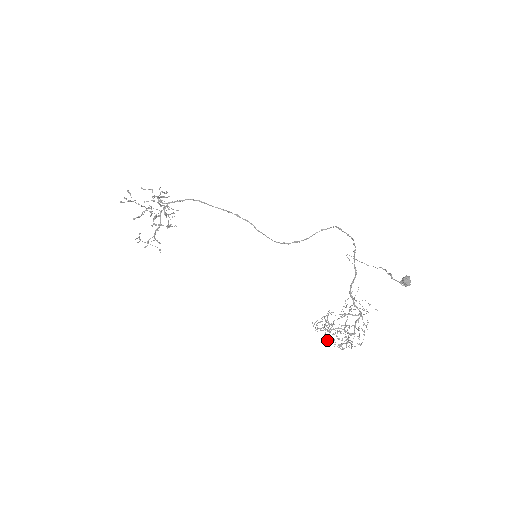
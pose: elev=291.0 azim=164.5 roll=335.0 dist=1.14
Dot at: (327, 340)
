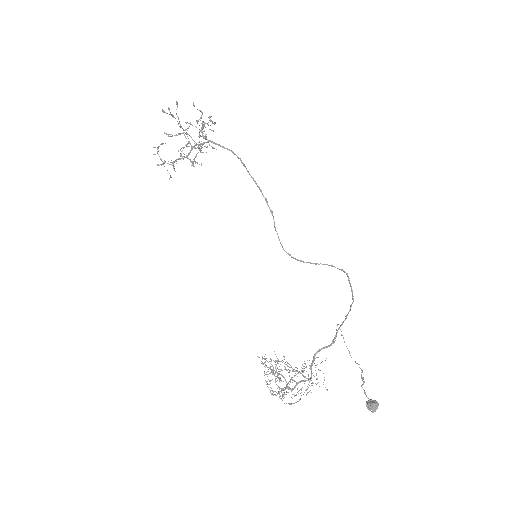
Dot at: occluded
